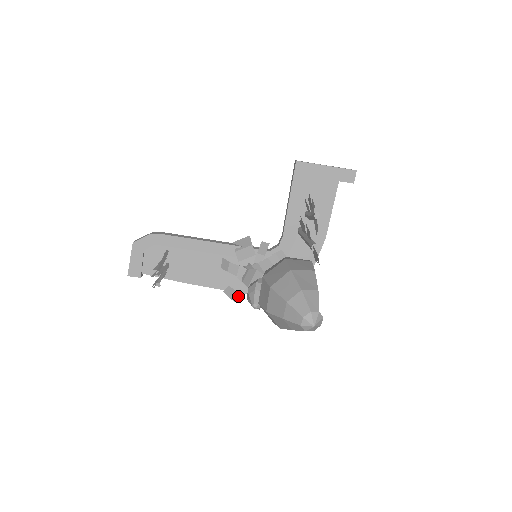
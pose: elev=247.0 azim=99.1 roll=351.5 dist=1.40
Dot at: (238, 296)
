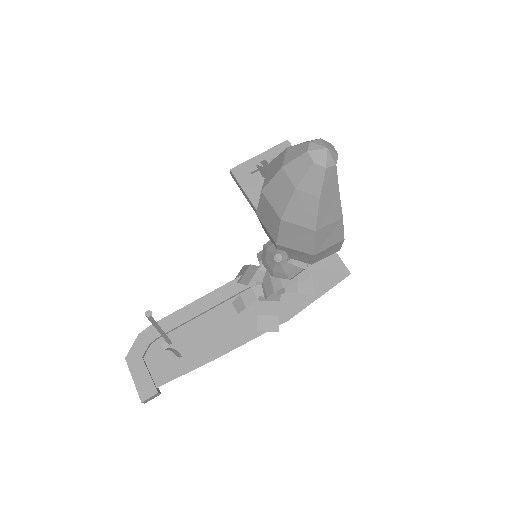
Dot at: (276, 319)
